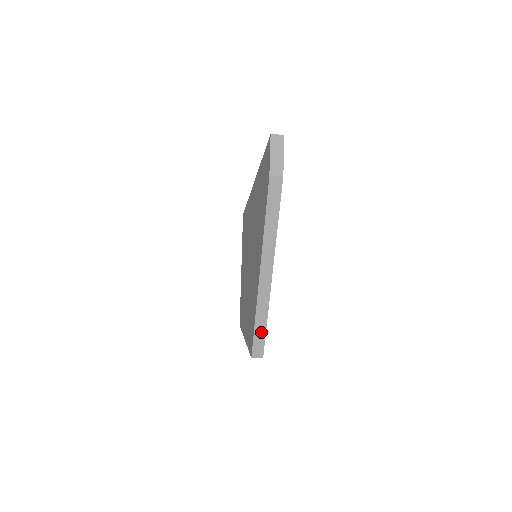
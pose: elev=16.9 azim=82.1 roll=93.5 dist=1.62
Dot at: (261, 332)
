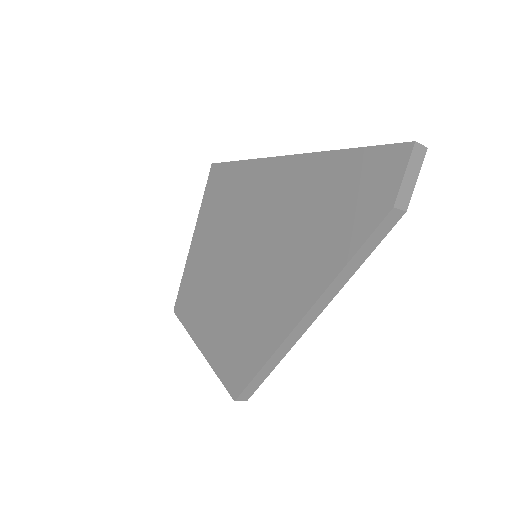
Dot at: (262, 376)
